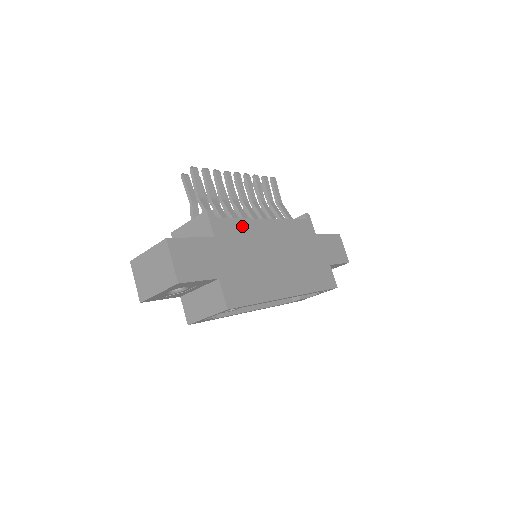
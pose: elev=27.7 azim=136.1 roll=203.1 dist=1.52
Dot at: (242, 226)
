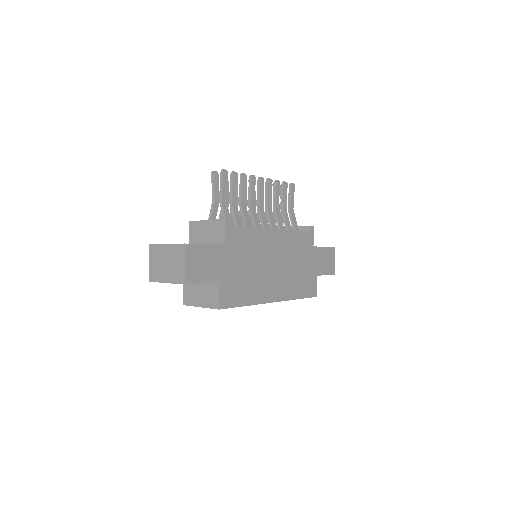
Dot at: (251, 235)
